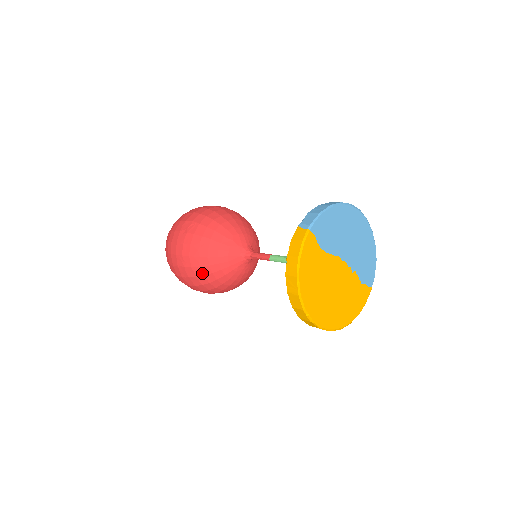
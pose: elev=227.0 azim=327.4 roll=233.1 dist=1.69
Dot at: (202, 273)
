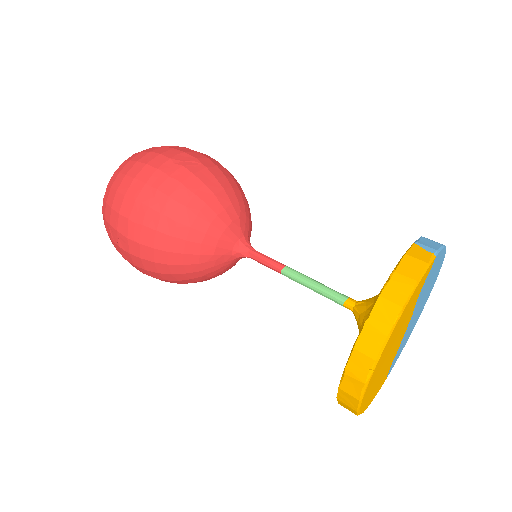
Dot at: (171, 231)
